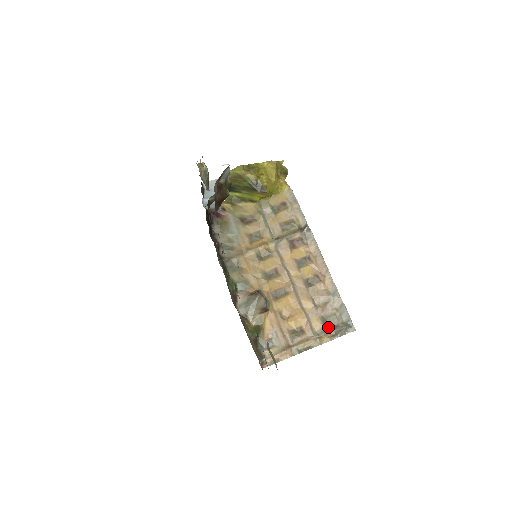
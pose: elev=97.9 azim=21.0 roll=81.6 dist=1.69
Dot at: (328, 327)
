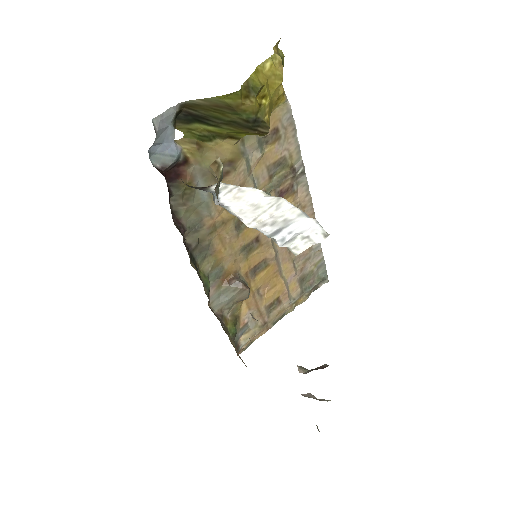
Dot at: (304, 287)
